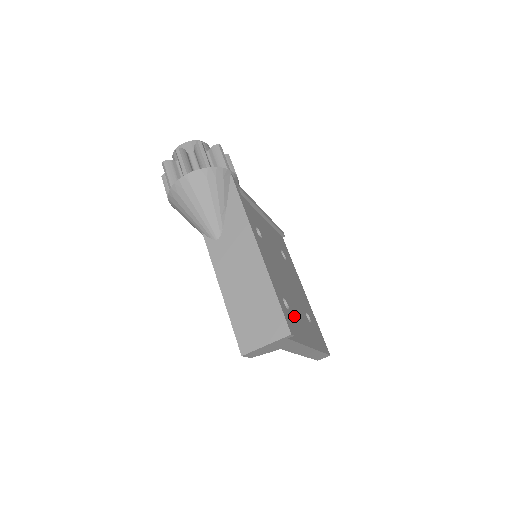
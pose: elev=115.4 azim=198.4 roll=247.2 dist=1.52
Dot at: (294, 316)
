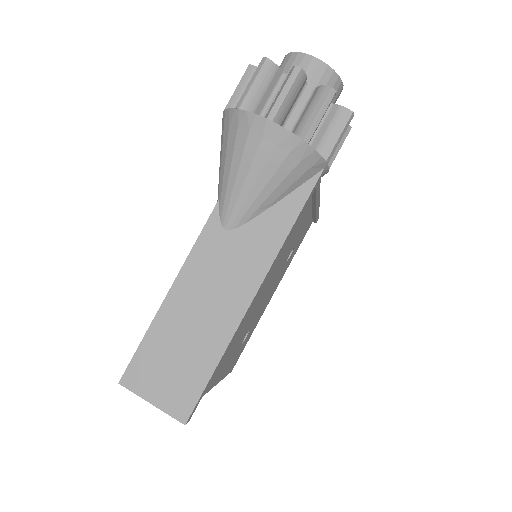
Dot at: (224, 358)
